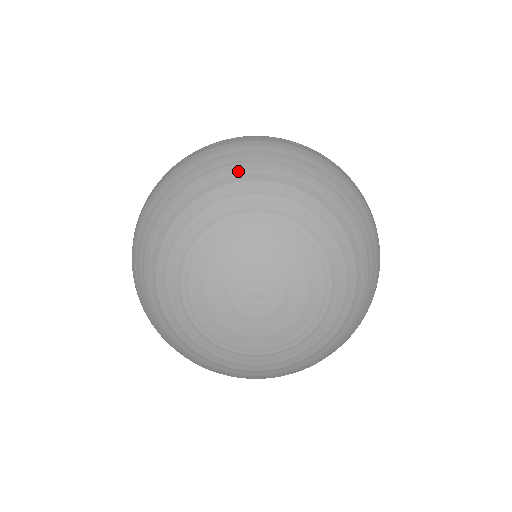
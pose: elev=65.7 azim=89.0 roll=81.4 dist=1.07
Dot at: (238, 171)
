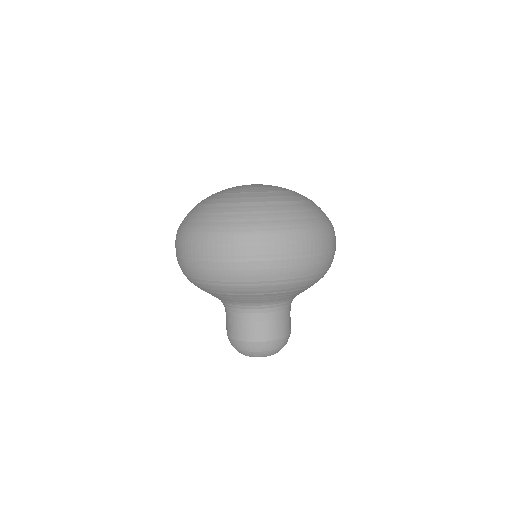
Dot at: occluded
